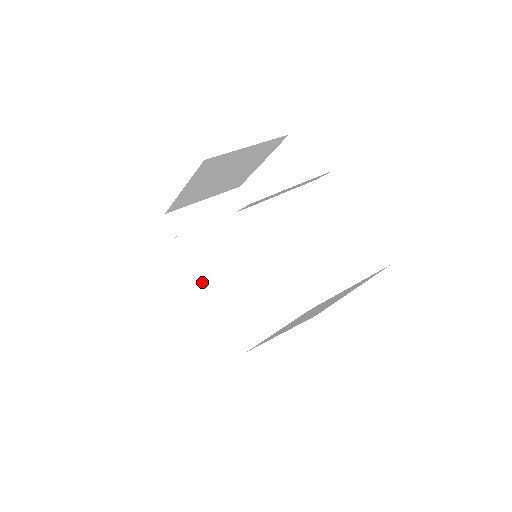
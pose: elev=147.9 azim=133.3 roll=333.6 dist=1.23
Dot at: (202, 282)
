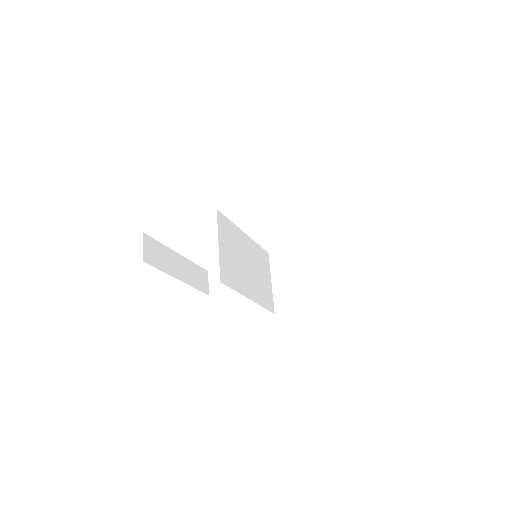
Dot at: (173, 275)
